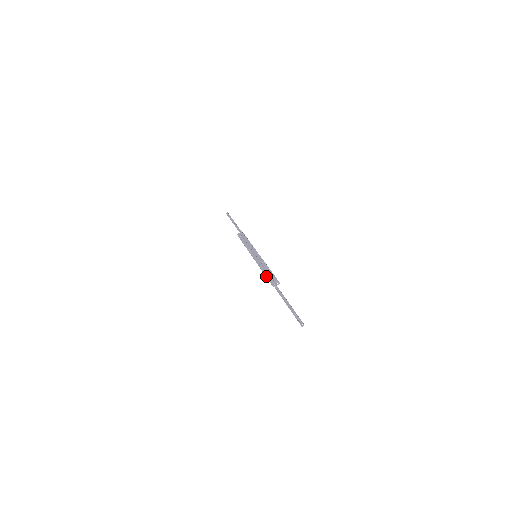
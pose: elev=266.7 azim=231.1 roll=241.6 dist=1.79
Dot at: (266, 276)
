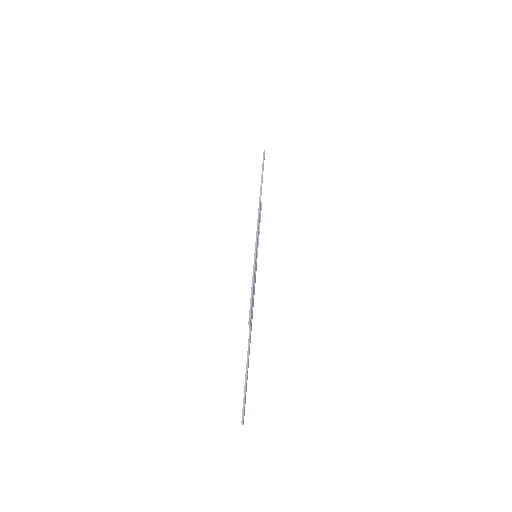
Dot at: occluded
